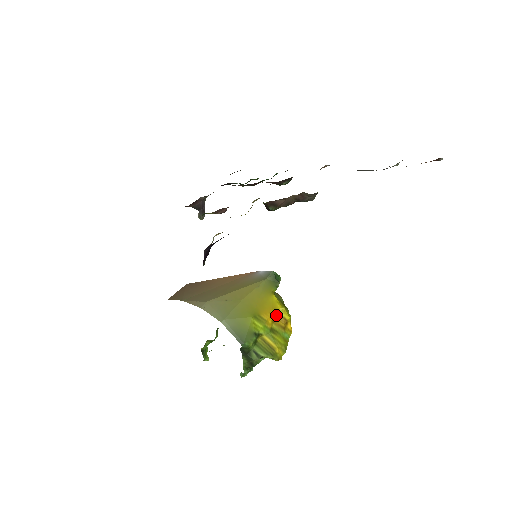
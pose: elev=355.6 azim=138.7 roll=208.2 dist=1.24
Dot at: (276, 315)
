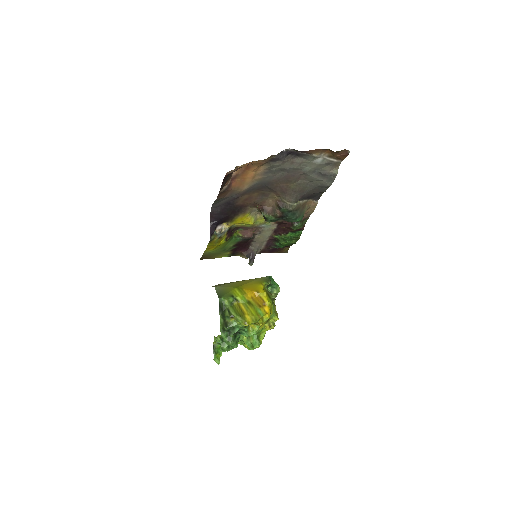
Dot at: (257, 296)
